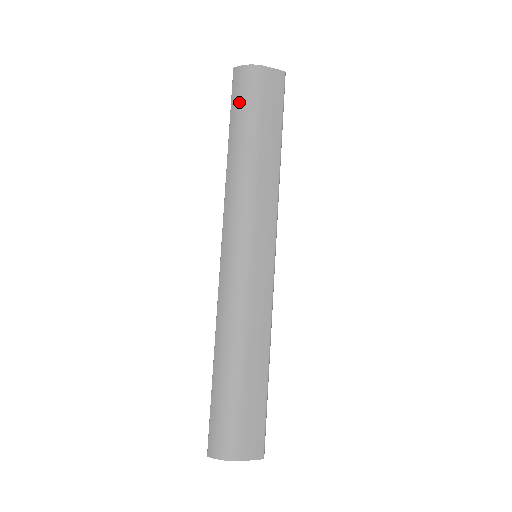
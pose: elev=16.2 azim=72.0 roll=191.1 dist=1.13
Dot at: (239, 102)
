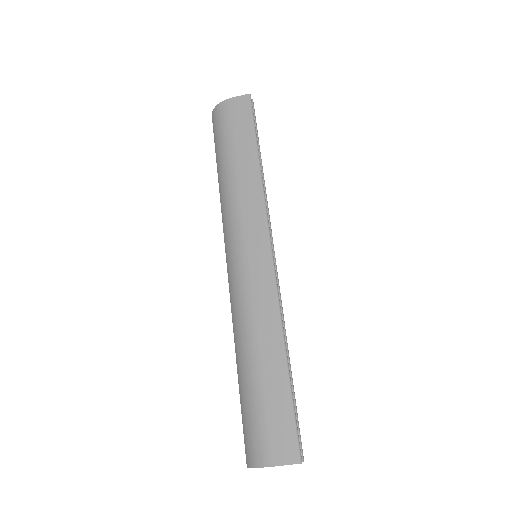
Dot at: (217, 135)
